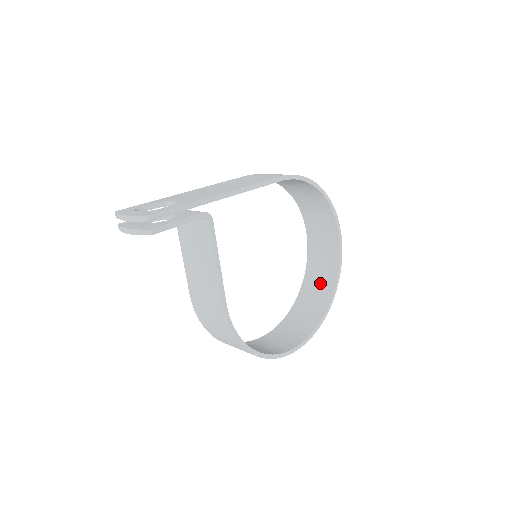
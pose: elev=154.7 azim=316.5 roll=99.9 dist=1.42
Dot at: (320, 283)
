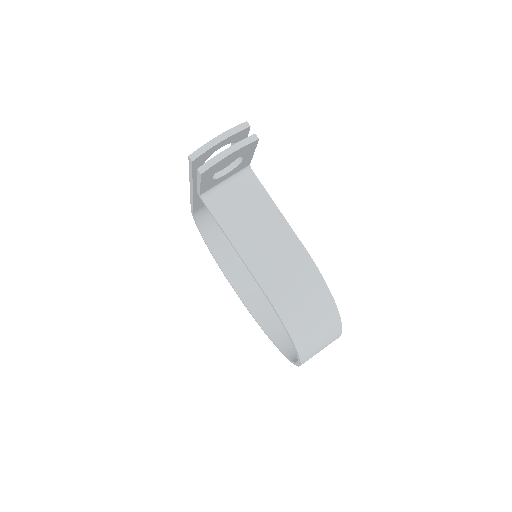
Dot at: occluded
